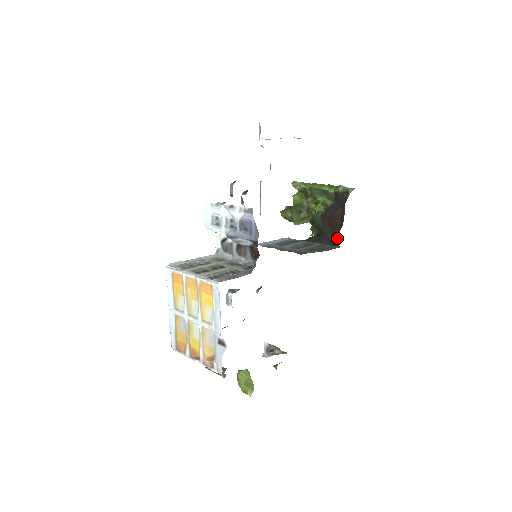
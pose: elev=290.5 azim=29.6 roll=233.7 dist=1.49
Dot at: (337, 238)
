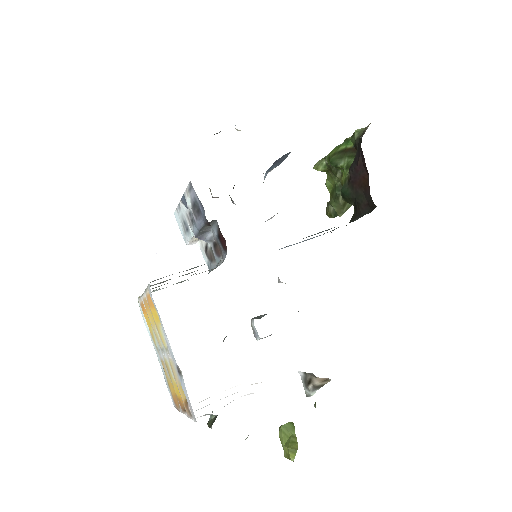
Dot at: (370, 197)
